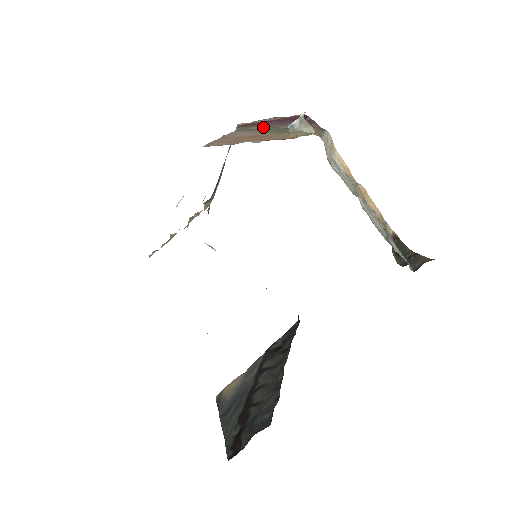
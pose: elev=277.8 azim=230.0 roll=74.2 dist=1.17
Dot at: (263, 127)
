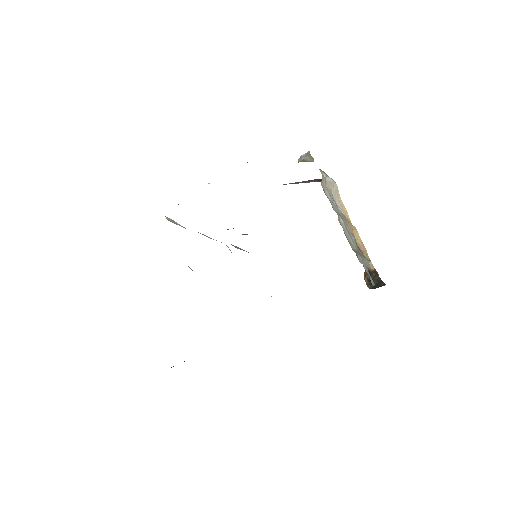
Dot at: (297, 183)
